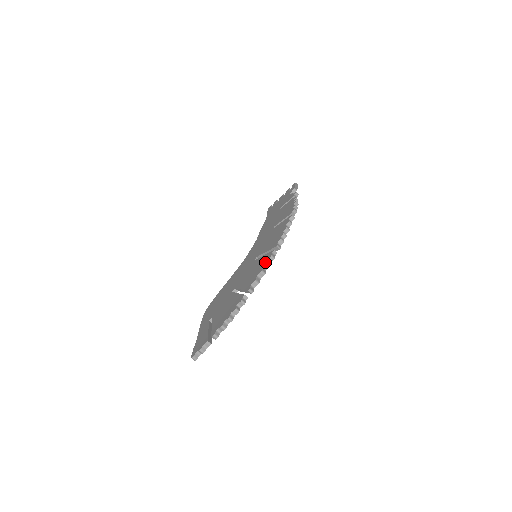
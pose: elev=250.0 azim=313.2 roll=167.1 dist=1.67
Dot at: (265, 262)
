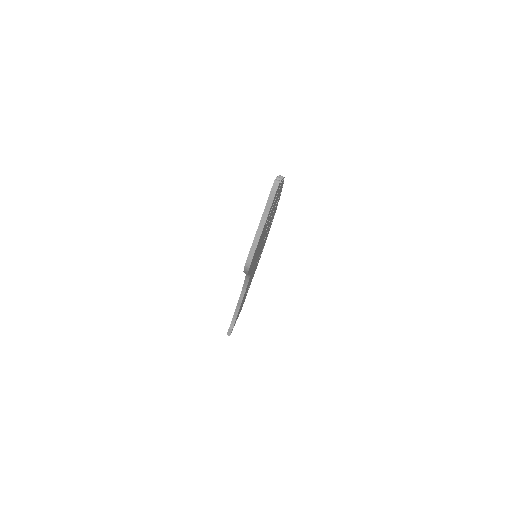
Dot at: occluded
